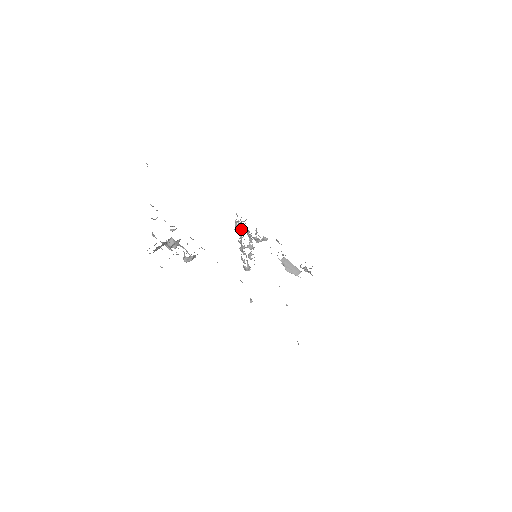
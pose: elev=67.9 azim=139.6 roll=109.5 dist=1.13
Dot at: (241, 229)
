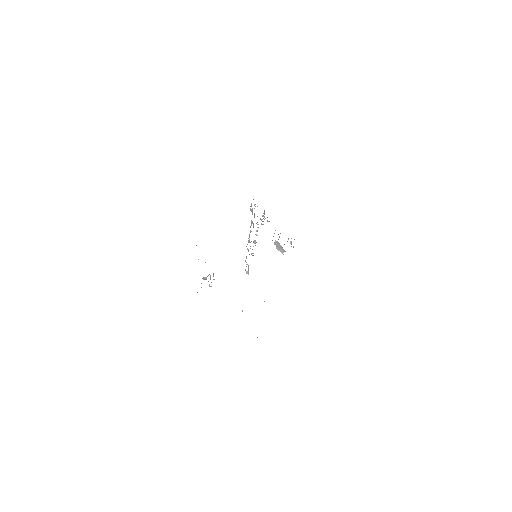
Dot at: (252, 223)
